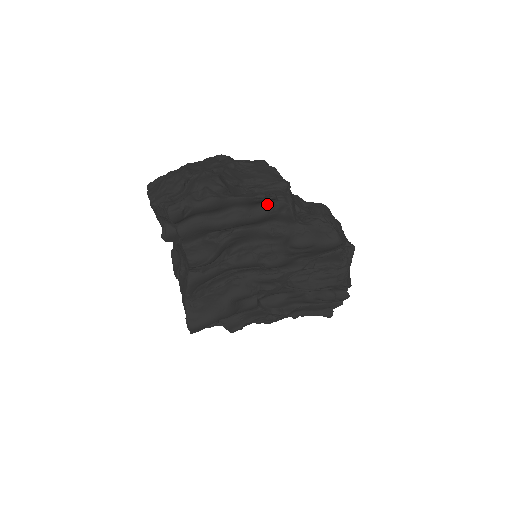
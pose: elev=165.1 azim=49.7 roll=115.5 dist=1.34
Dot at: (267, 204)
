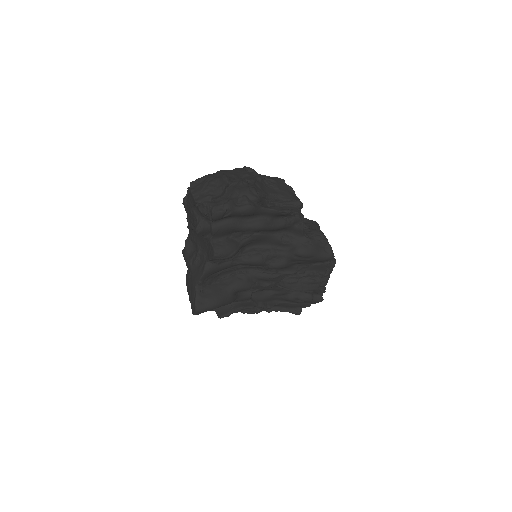
Dot at: (286, 217)
